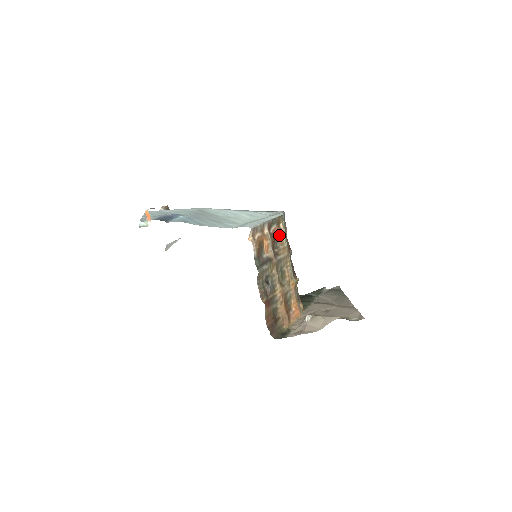
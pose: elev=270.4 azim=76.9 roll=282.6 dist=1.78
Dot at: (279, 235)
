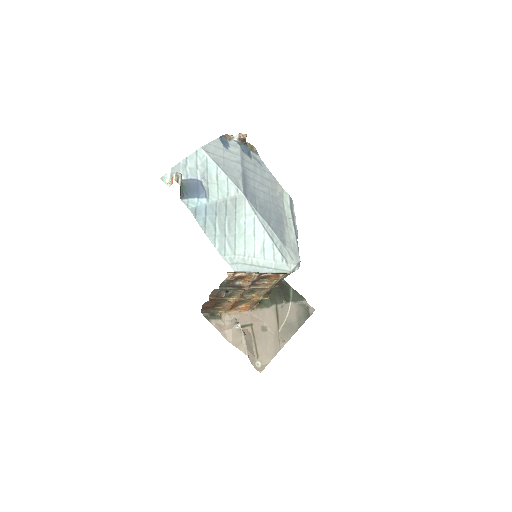
Dot at: (272, 277)
